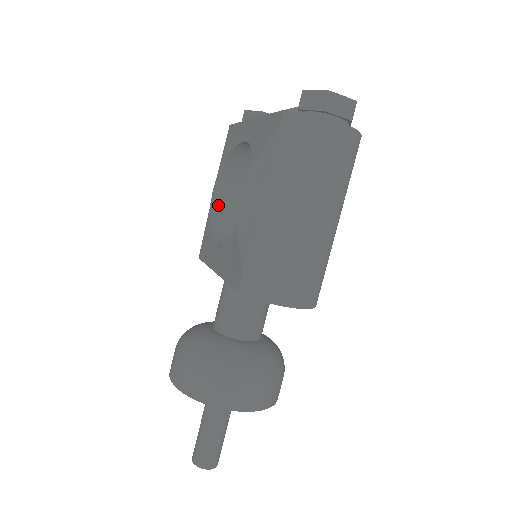
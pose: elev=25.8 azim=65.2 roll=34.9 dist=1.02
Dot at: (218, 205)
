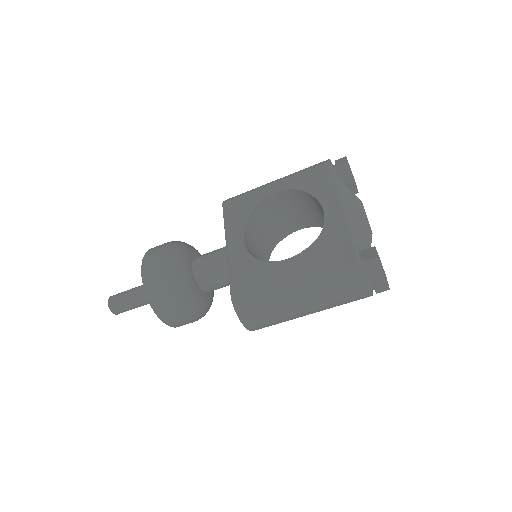
Dot at: (268, 201)
